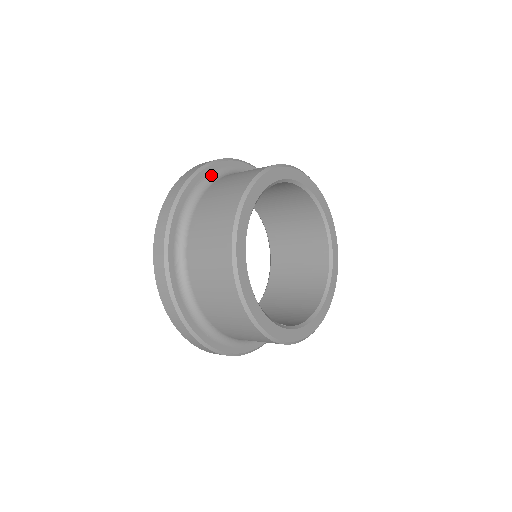
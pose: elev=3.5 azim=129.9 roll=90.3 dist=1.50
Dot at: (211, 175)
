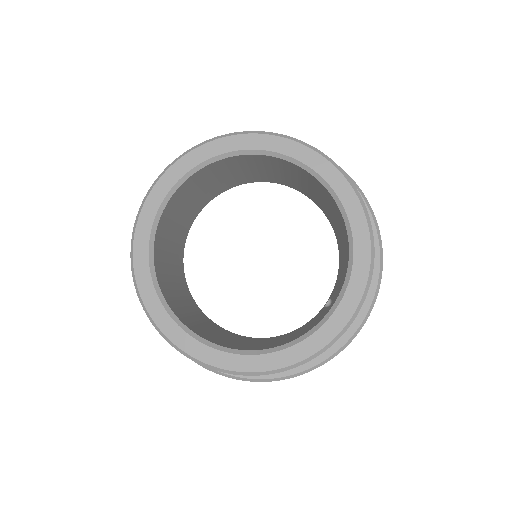
Dot at: occluded
